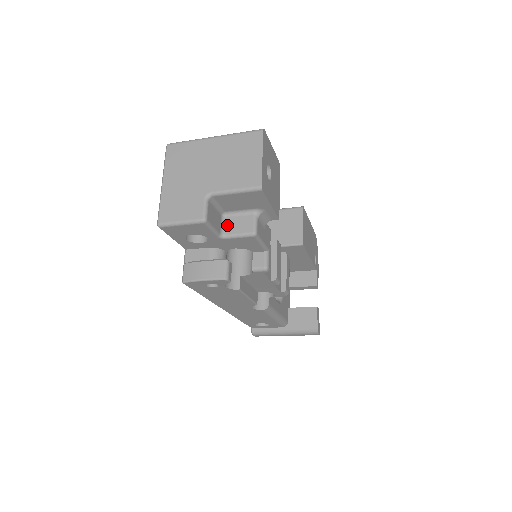
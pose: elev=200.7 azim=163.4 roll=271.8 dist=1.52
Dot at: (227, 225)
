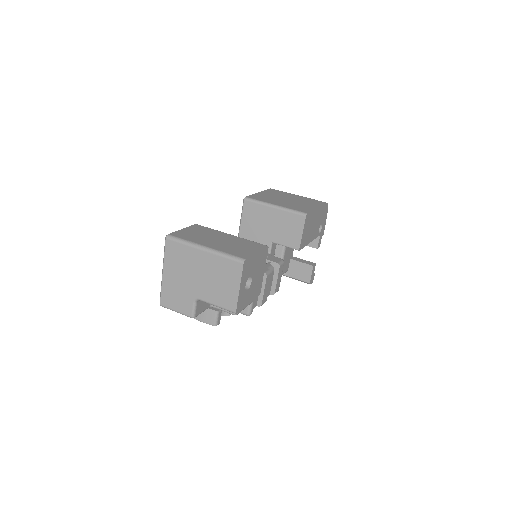
Dot at: occluded
